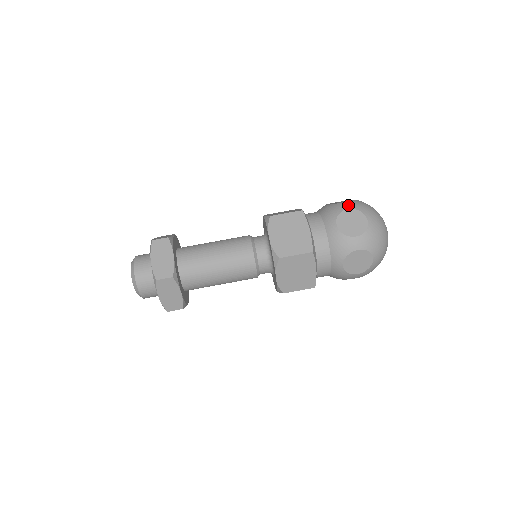
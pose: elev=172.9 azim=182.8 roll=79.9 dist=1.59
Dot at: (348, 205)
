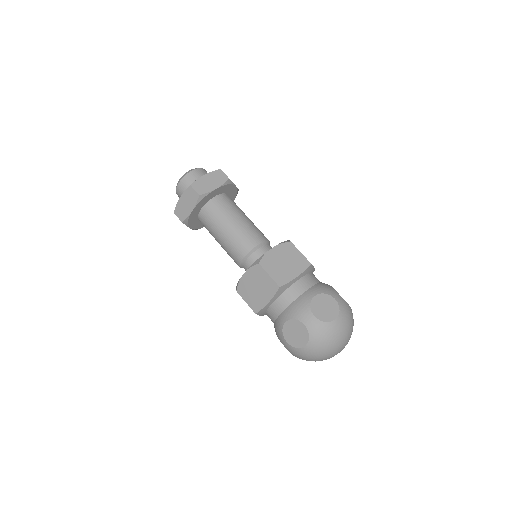
Dot at: (310, 322)
